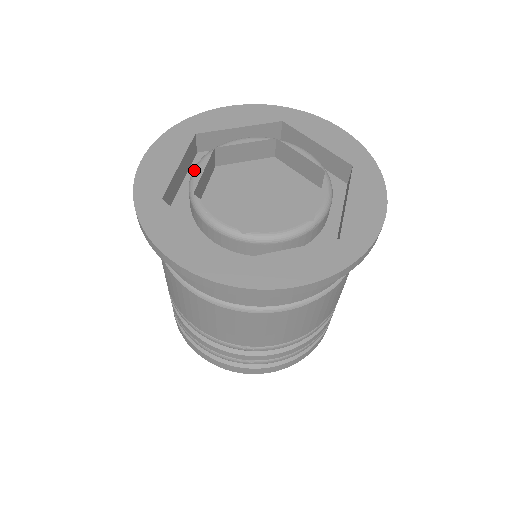
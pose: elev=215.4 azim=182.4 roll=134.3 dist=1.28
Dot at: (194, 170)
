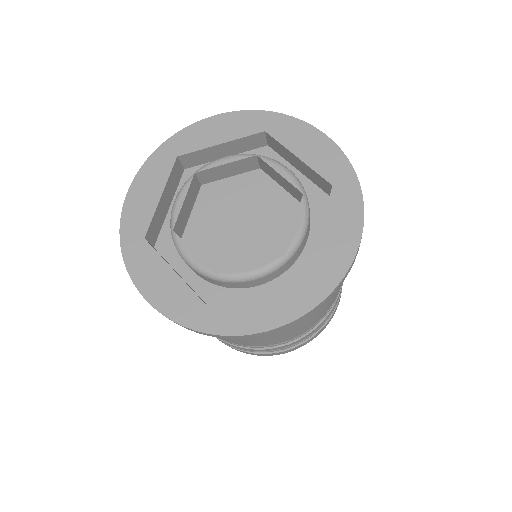
Dot at: (188, 261)
